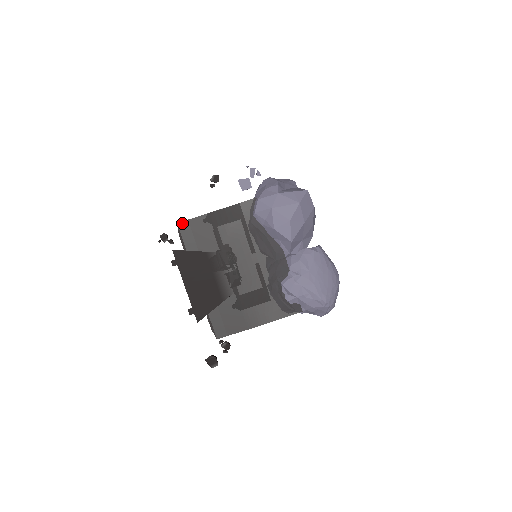
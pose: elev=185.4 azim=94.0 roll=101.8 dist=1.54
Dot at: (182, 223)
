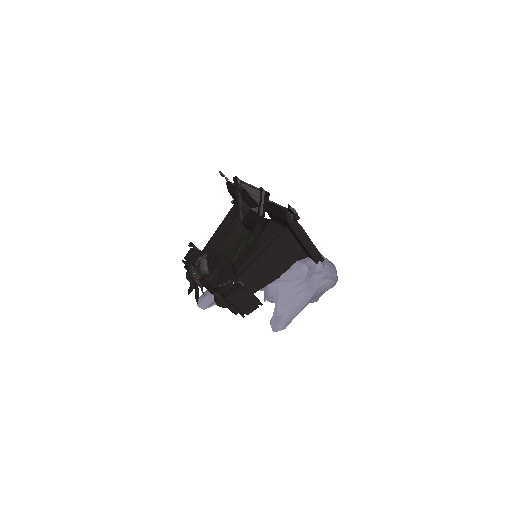
Dot at: occluded
